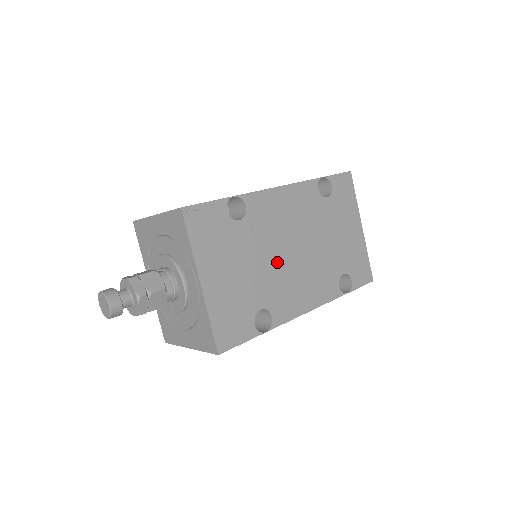
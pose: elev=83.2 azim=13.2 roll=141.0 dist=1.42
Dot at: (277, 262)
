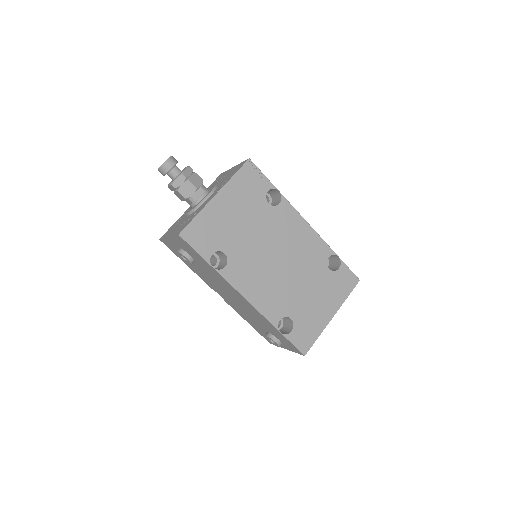
Dot at: (262, 249)
